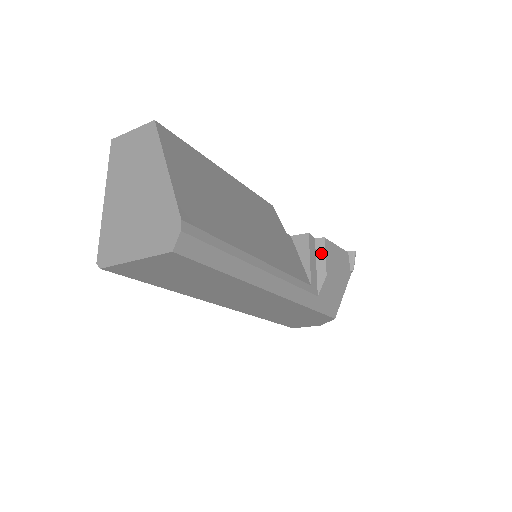
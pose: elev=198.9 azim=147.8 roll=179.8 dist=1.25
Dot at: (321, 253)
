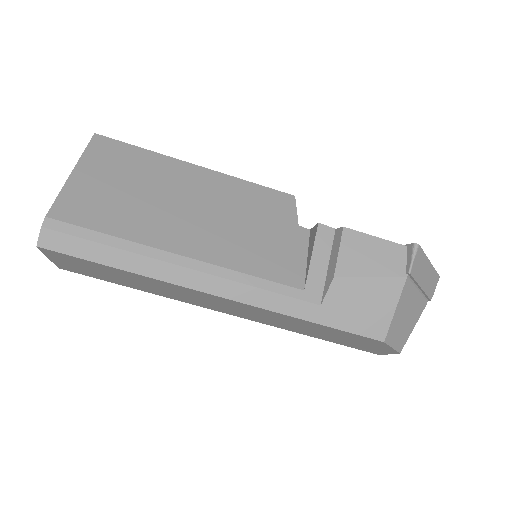
Dot at: (336, 248)
